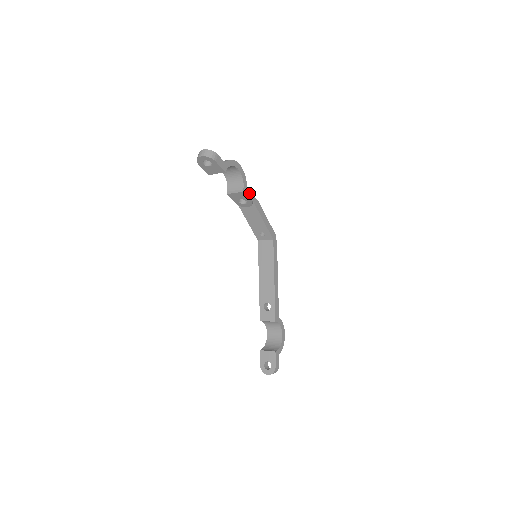
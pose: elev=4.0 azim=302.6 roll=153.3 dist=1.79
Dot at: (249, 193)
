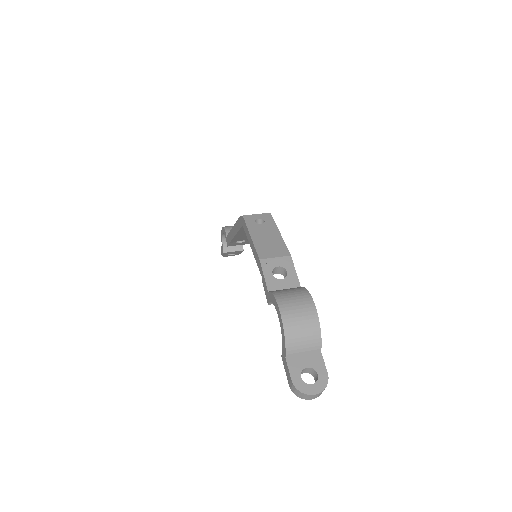
Dot at: (297, 281)
